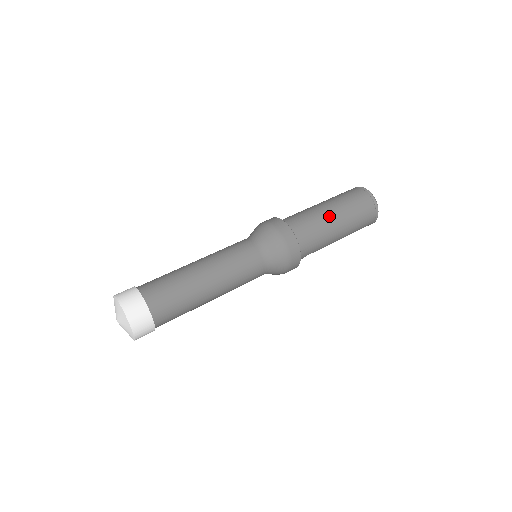
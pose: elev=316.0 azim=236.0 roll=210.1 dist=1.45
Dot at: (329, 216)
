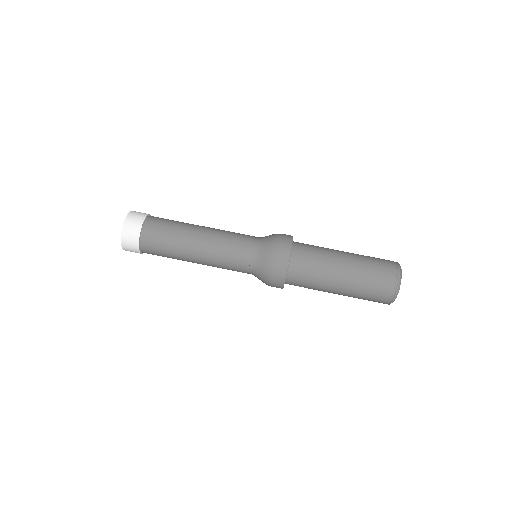
Dot at: (332, 290)
